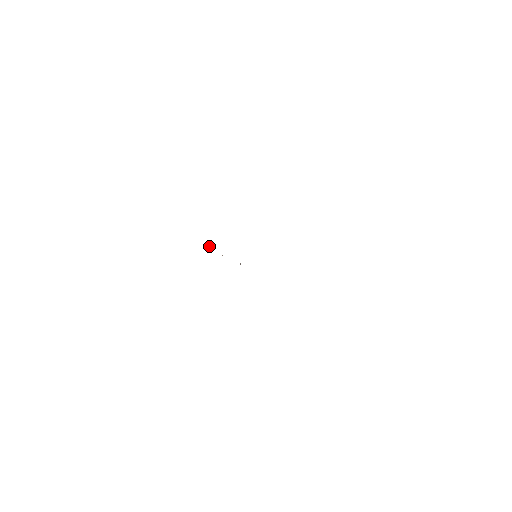
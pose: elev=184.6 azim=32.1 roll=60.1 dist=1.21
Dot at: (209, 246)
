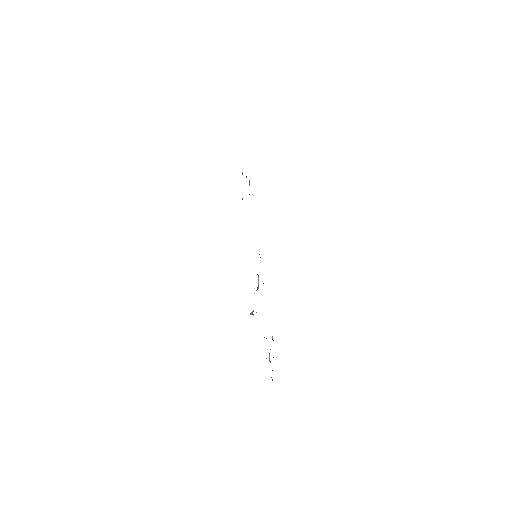
Dot at: occluded
